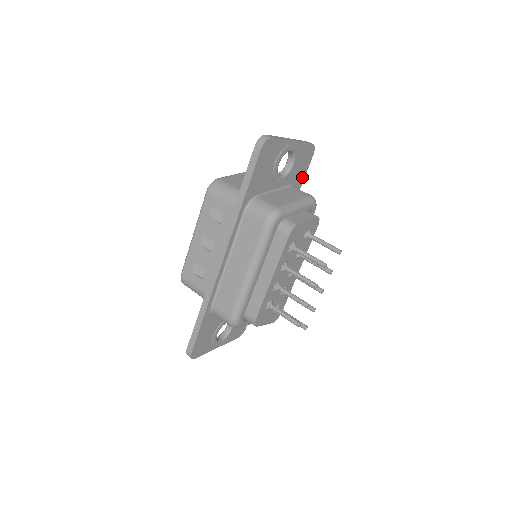
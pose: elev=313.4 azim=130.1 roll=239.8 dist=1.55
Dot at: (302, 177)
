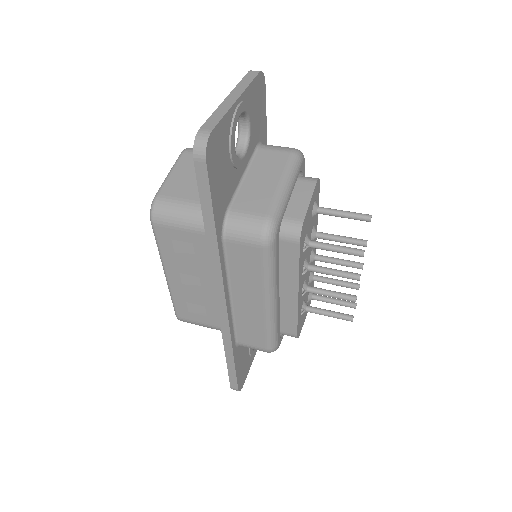
Dot at: (263, 122)
